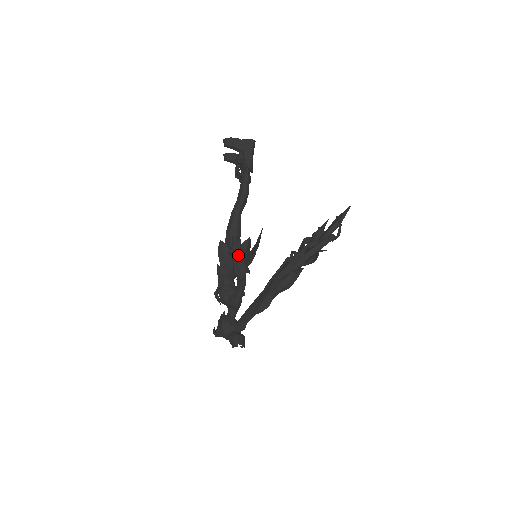
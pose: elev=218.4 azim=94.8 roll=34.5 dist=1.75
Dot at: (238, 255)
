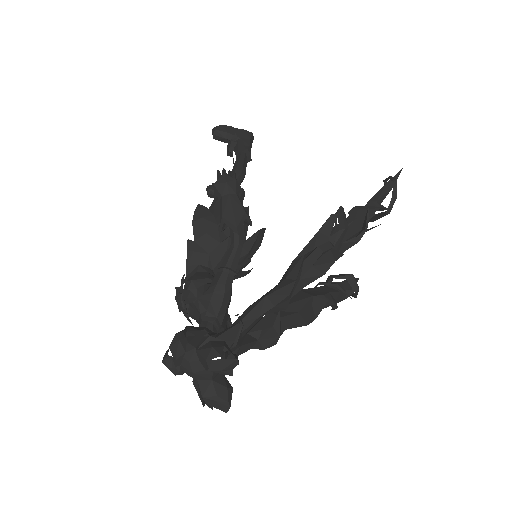
Dot at: (231, 187)
